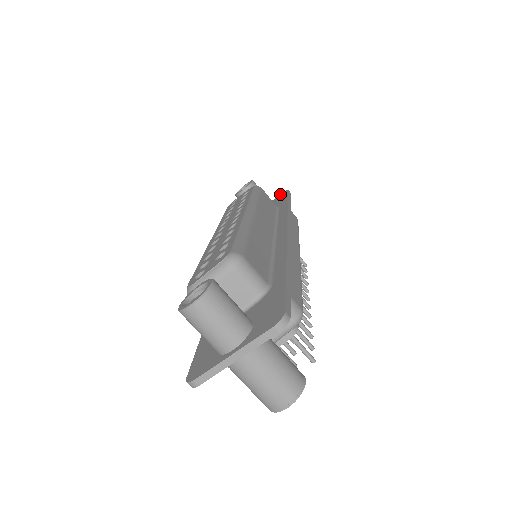
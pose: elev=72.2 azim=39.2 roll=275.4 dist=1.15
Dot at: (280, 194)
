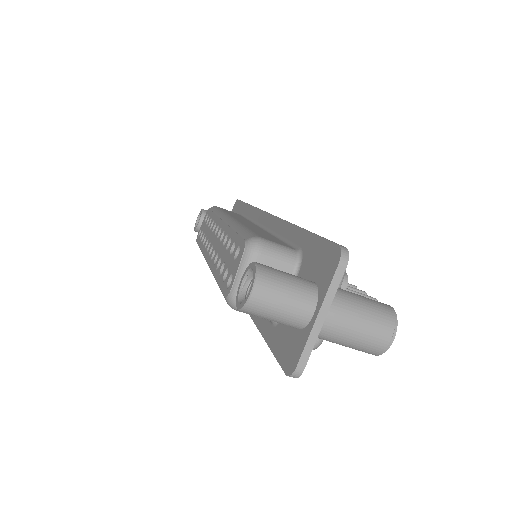
Dot at: occluded
